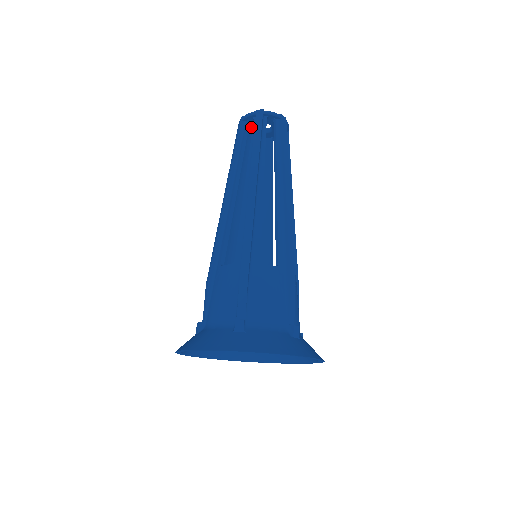
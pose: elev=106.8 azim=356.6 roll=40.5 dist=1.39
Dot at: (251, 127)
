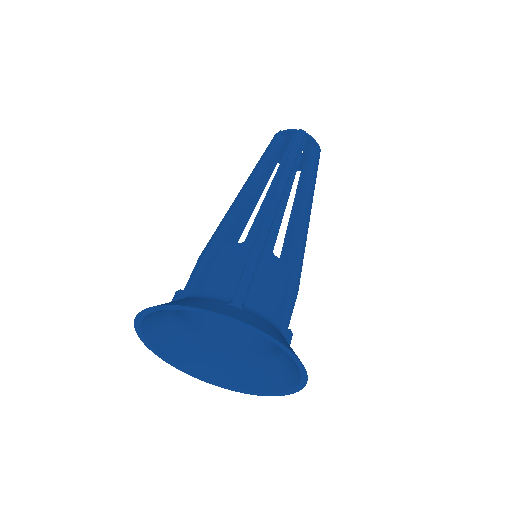
Dot at: (283, 145)
